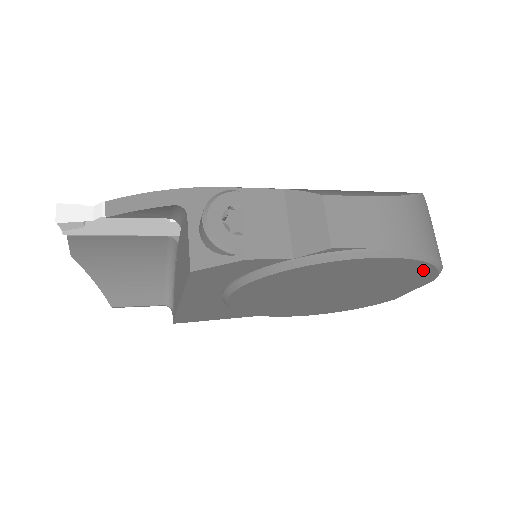
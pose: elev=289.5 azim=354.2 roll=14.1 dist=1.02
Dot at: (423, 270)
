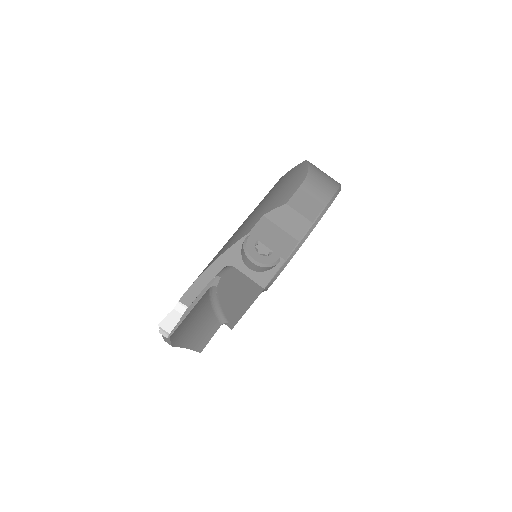
Dot at: occluded
